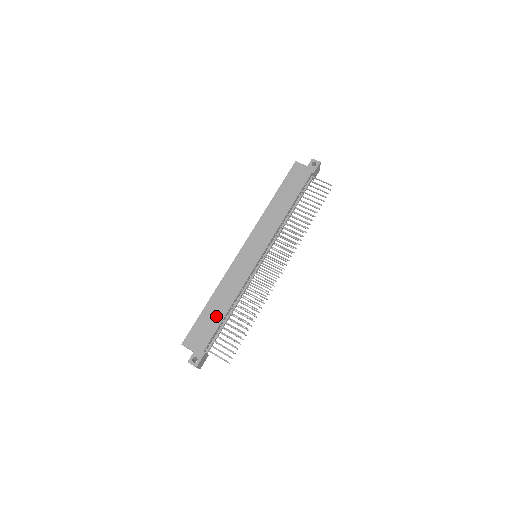
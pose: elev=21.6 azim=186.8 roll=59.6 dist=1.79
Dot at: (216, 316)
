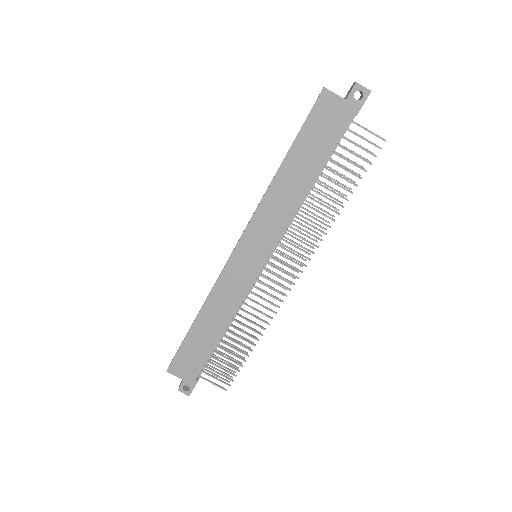
Dot at: (206, 342)
